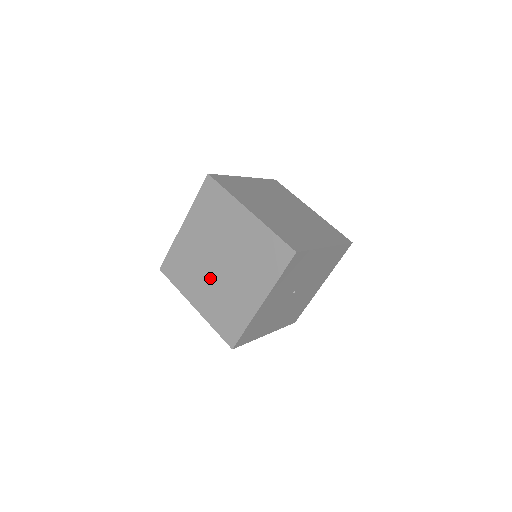
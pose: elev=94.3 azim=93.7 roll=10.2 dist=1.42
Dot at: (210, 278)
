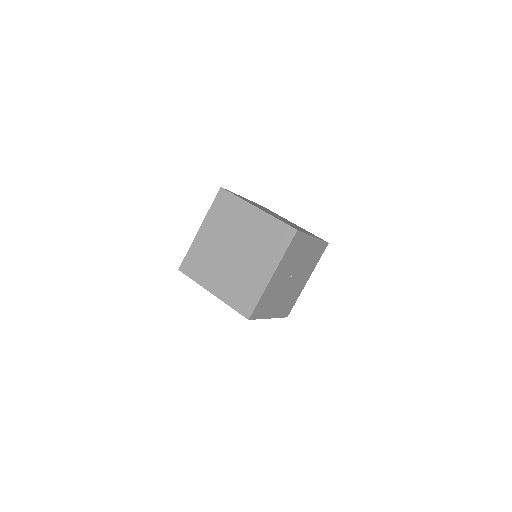
Dot at: (226, 266)
